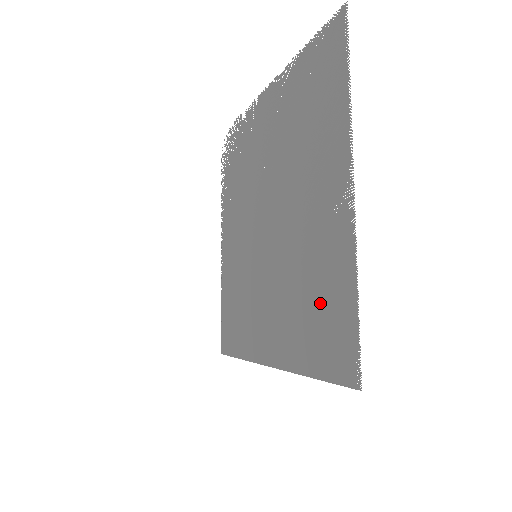
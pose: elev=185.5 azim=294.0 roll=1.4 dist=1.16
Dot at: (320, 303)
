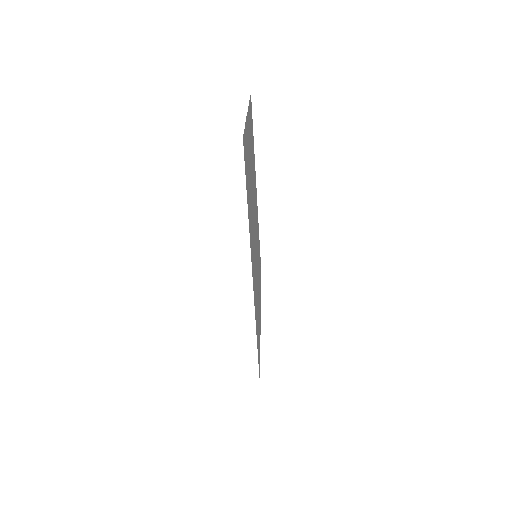
Dot at: (248, 172)
